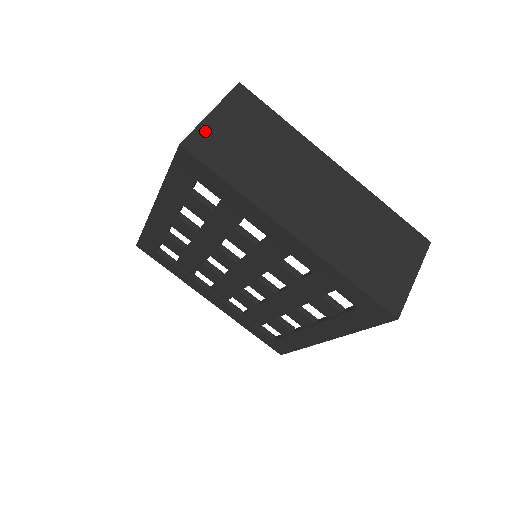
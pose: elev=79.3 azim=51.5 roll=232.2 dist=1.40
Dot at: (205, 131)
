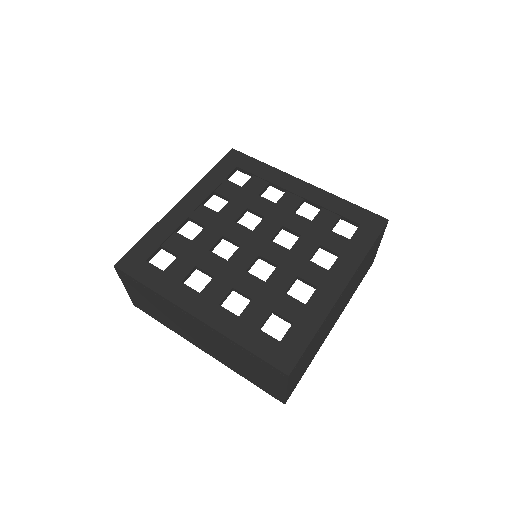
Dot at: occluded
